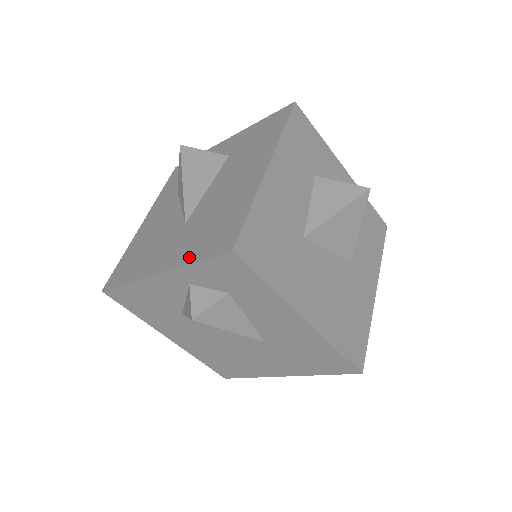
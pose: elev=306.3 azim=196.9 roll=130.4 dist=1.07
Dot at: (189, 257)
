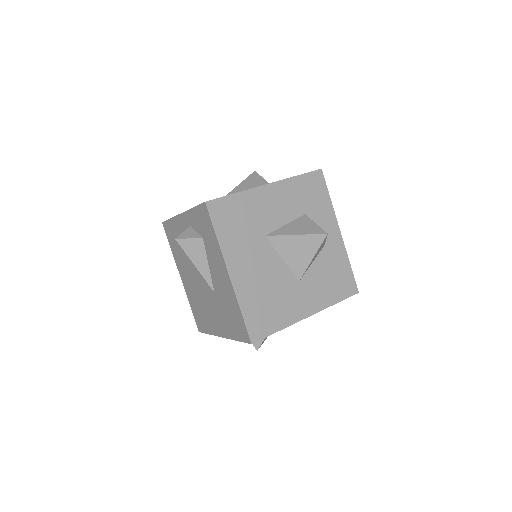
Dot at: occluded
